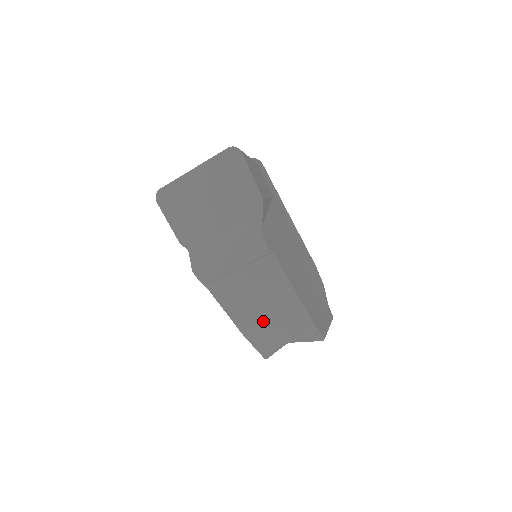
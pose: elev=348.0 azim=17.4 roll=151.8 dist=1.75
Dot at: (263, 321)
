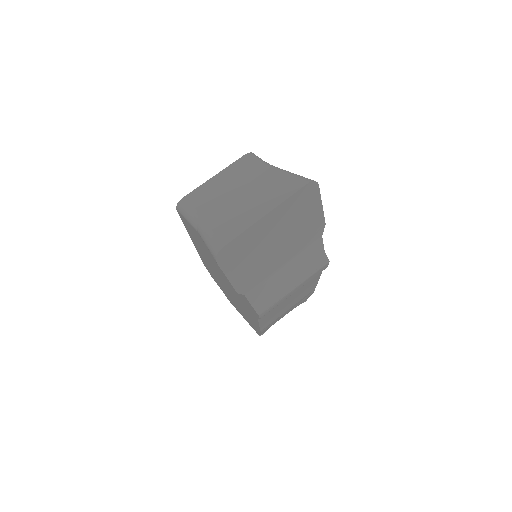
Dot at: occluded
